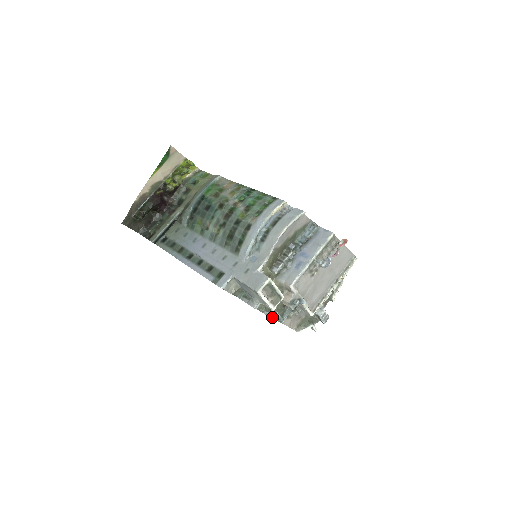
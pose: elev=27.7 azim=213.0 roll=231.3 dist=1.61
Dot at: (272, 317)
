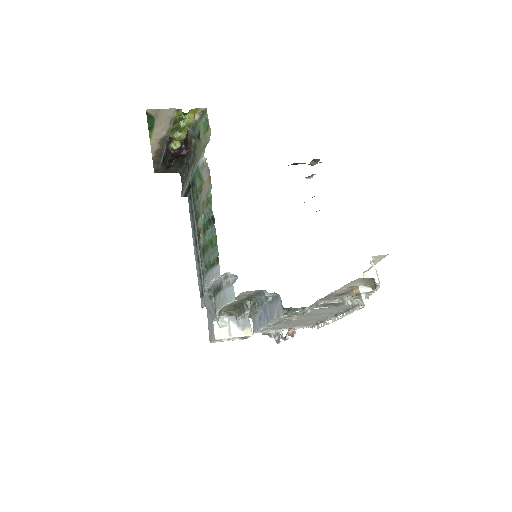
Dot at: occluded
